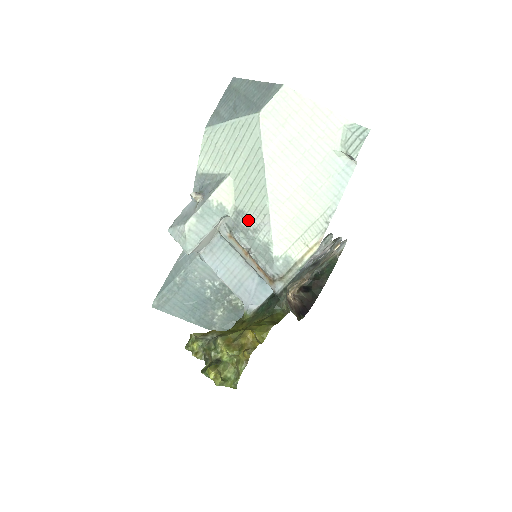
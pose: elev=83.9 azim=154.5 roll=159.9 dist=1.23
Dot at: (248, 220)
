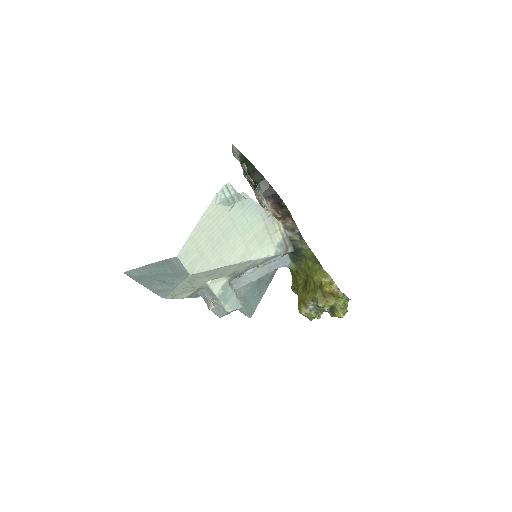
Dot at: (242, 270)
